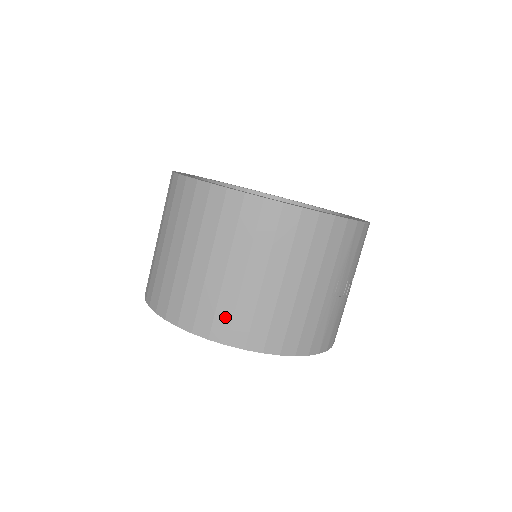
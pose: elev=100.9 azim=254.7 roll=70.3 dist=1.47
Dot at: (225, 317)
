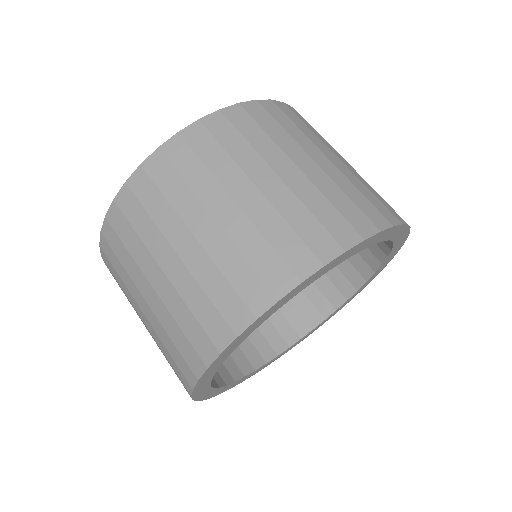
Dot at: (310, 228)
